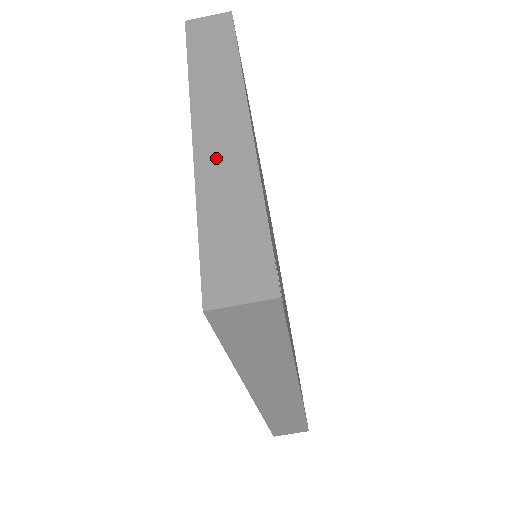
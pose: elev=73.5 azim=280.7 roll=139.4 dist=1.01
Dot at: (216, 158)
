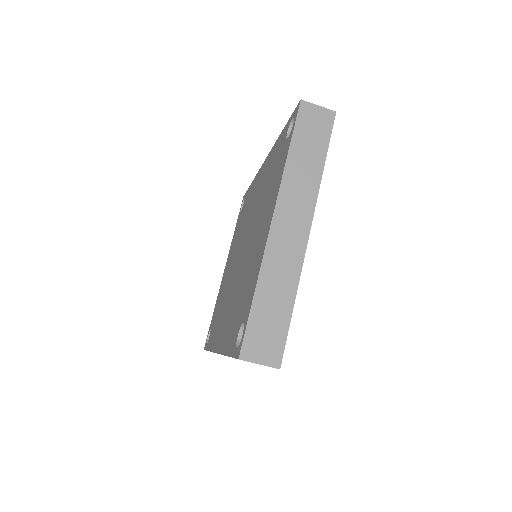
Dot at: (279, 254)
